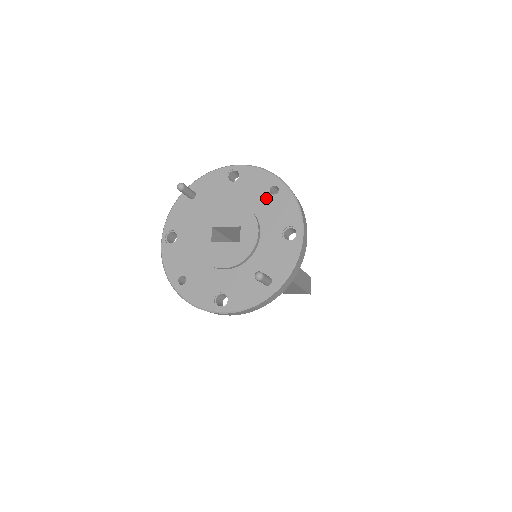
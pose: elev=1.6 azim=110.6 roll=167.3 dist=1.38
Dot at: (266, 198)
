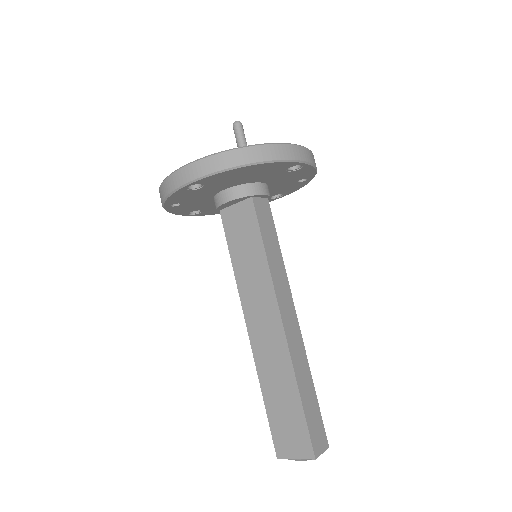
Dot at: occluded
